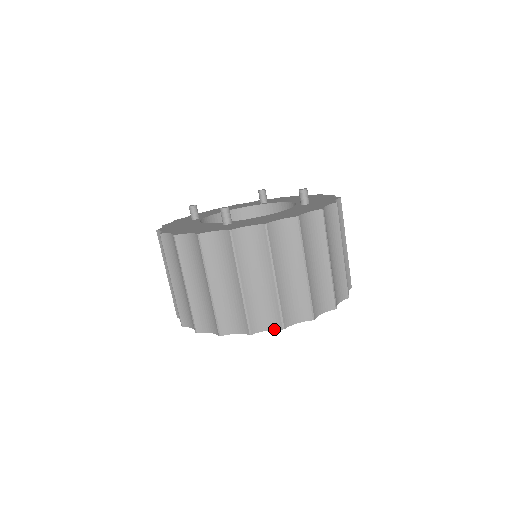
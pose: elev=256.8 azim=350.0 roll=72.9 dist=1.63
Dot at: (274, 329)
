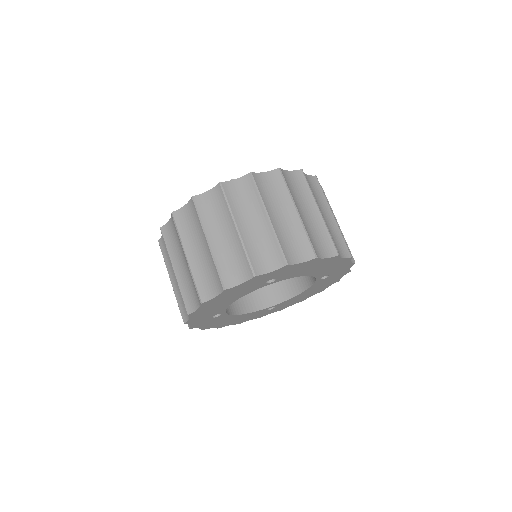
Dot at: (307, 260)
